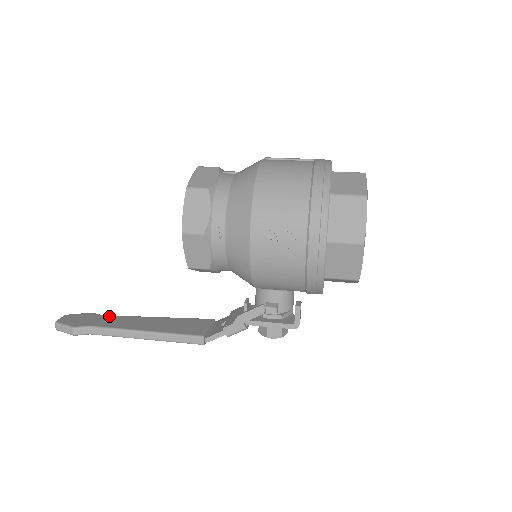
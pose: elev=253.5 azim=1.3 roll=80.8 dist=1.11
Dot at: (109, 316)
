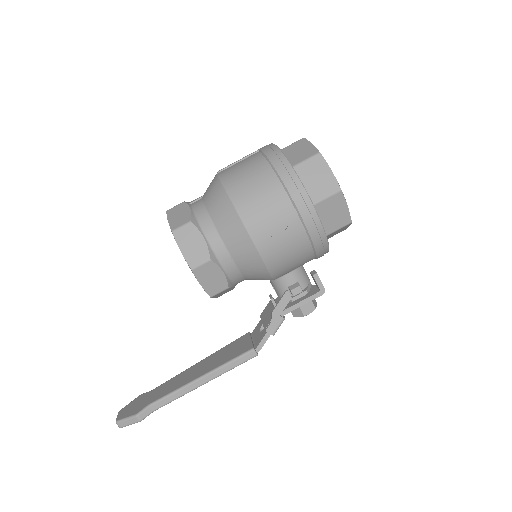
Dot at: (159, 387)
